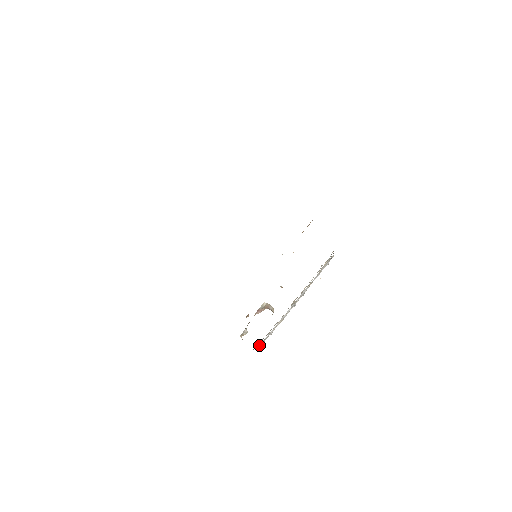
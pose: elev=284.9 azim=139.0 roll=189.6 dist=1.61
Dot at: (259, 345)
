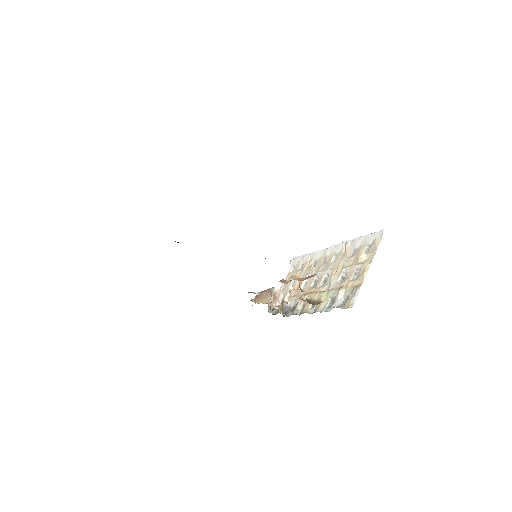
Dot at: occluded
